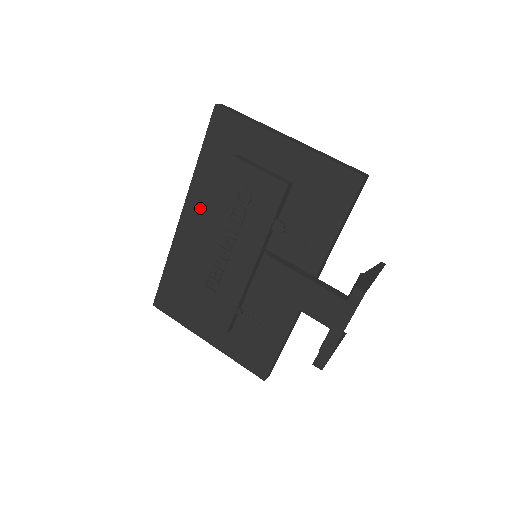
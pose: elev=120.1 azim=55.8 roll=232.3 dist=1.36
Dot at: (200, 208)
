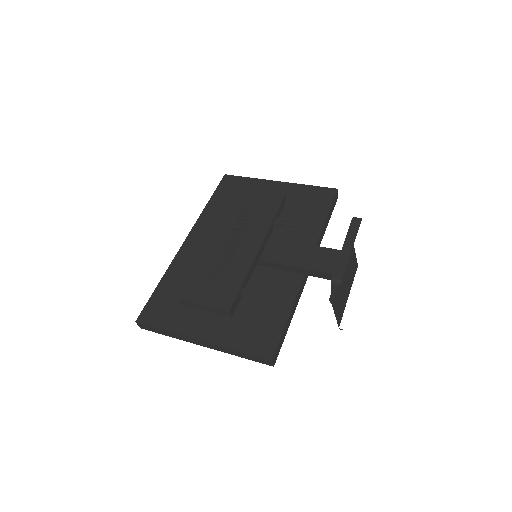
Dot at: (206, 230)
